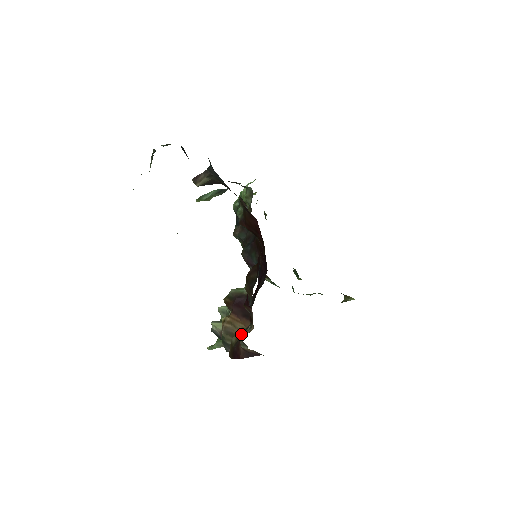
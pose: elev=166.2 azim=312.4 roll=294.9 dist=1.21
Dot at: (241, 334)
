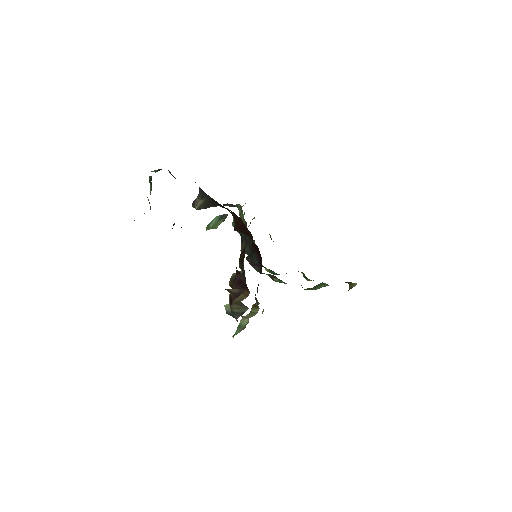
Dot at: occluded
